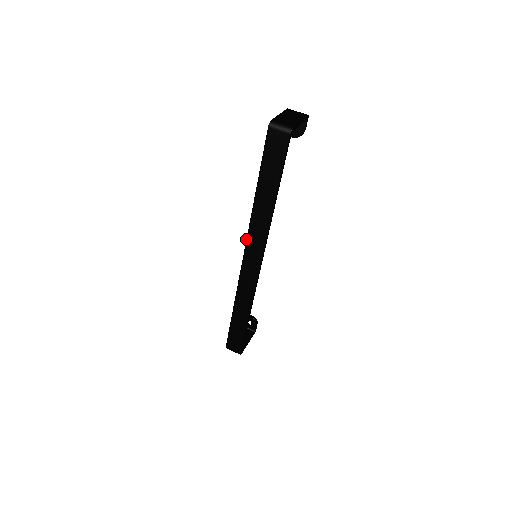
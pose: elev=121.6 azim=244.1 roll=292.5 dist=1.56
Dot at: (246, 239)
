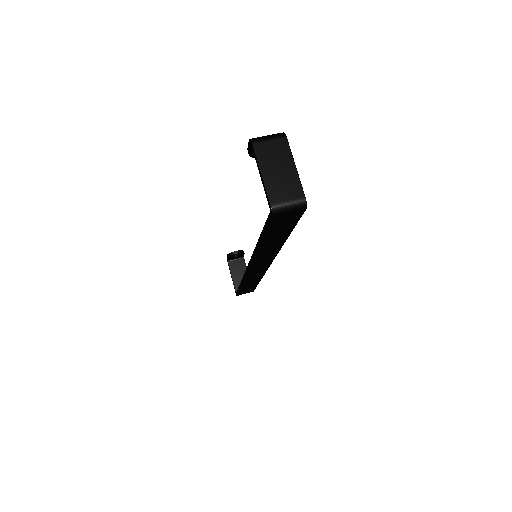
Dot at: (250, 265)
